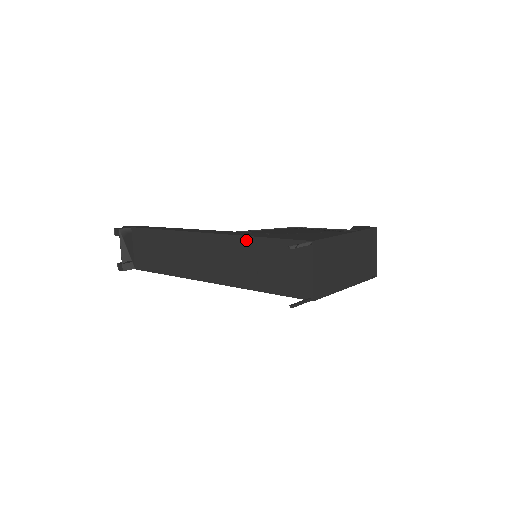
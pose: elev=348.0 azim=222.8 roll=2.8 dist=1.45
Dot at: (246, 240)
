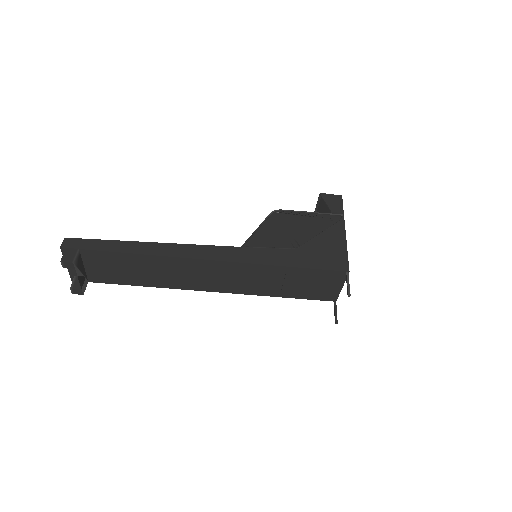
Dot at: (274, 268)
